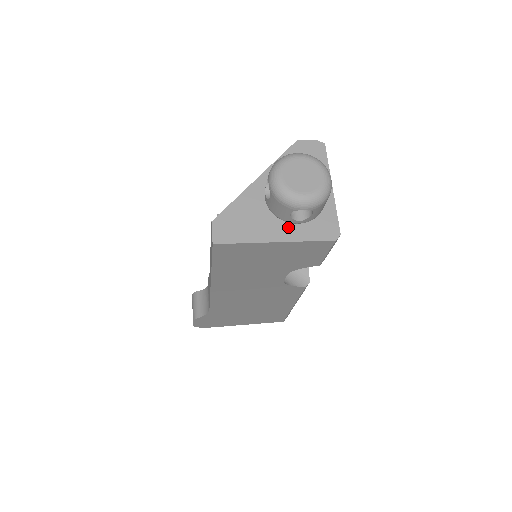
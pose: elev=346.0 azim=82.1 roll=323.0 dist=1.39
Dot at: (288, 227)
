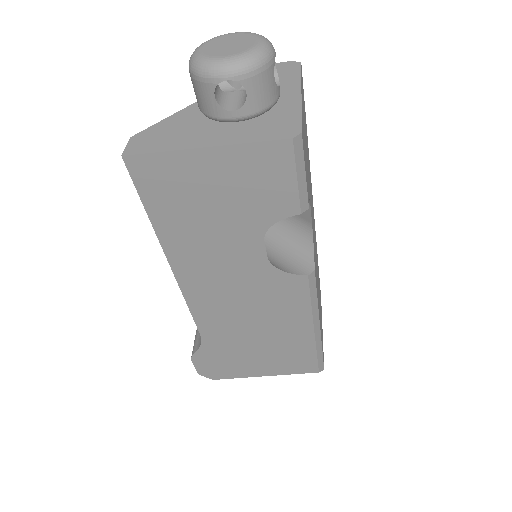
Dot at: (227, 132)
